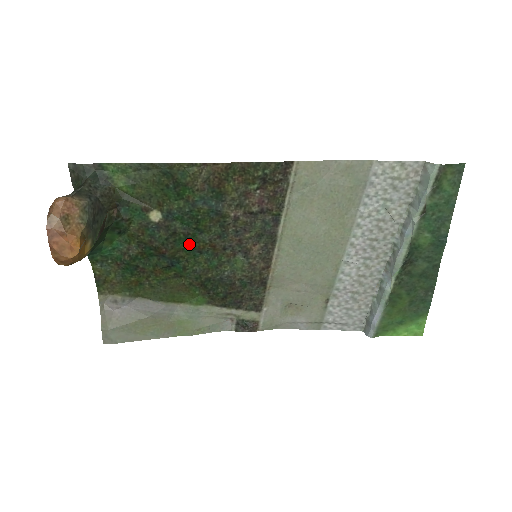
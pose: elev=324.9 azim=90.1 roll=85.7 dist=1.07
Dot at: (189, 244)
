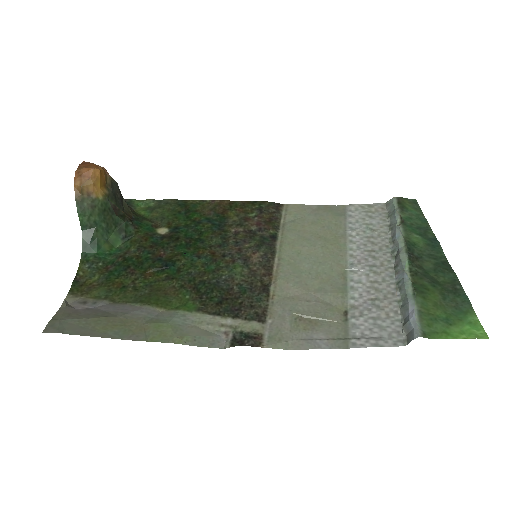
Dot at: (189, 250)
